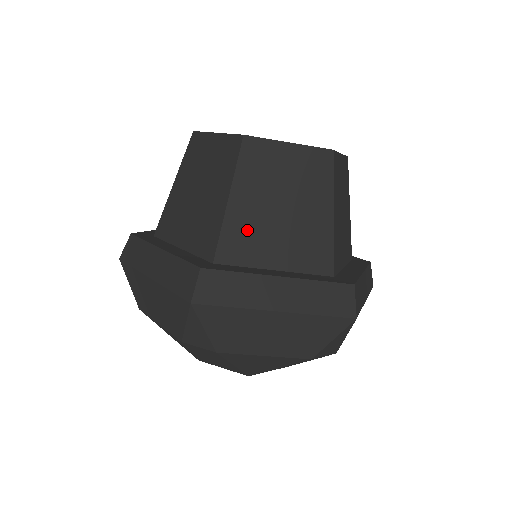
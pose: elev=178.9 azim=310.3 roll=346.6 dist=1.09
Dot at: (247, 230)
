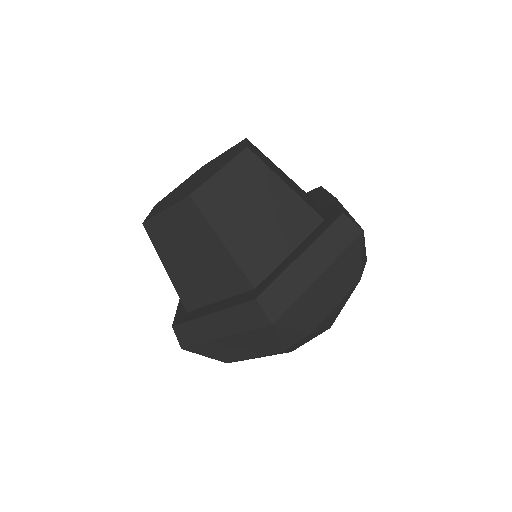
Dot at: (252, 248)
